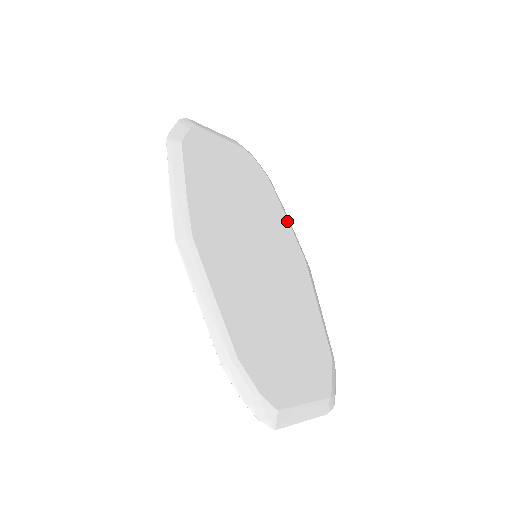
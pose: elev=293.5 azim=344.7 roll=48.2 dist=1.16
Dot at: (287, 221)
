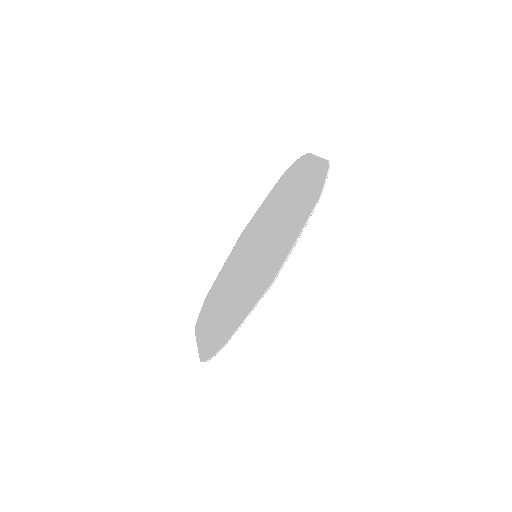
Dot at: occluded
